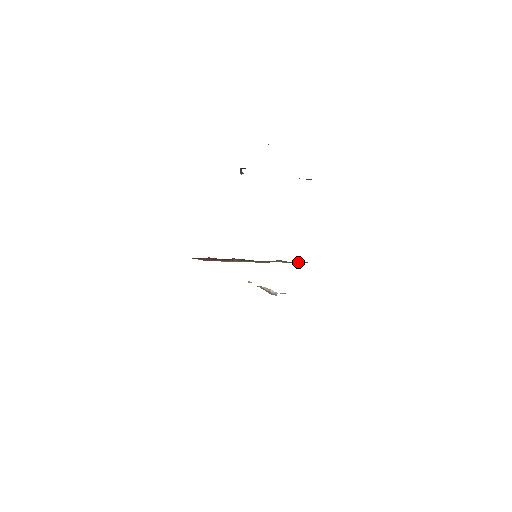
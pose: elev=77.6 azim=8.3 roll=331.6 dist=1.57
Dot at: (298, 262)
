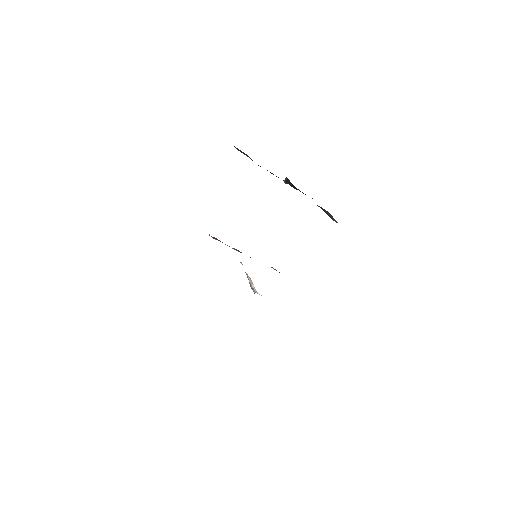
Dot at: occluded
